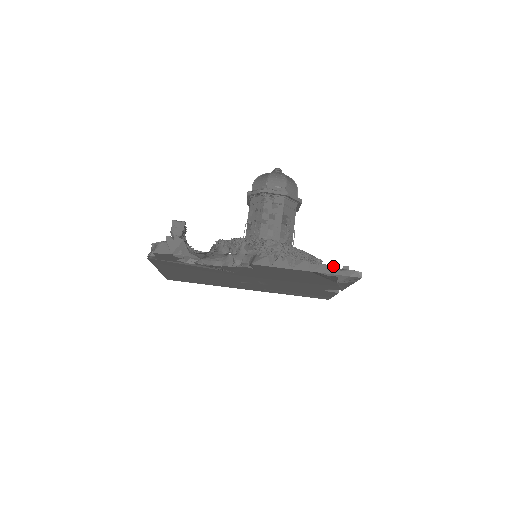
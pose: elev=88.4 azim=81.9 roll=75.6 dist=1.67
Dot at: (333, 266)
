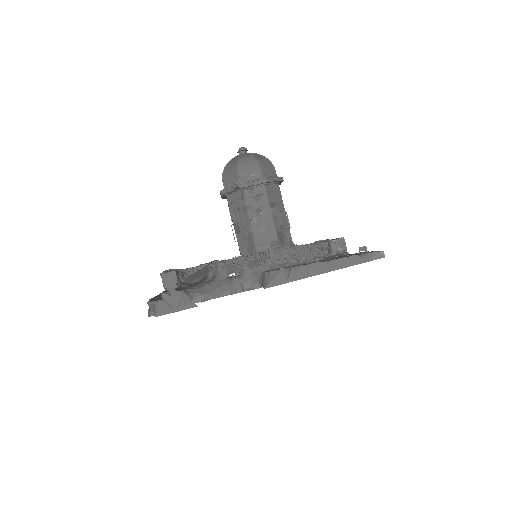
Dot at: (351, 256)
